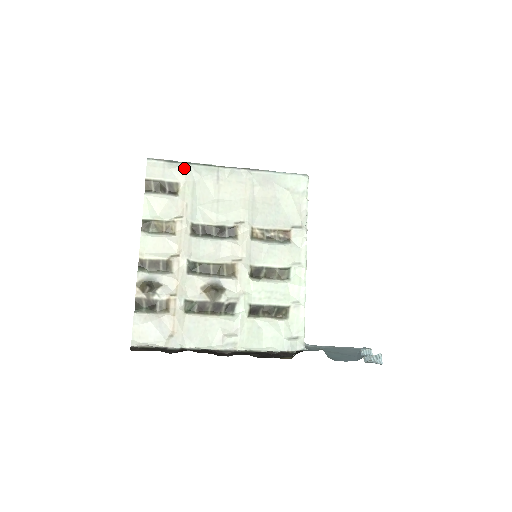
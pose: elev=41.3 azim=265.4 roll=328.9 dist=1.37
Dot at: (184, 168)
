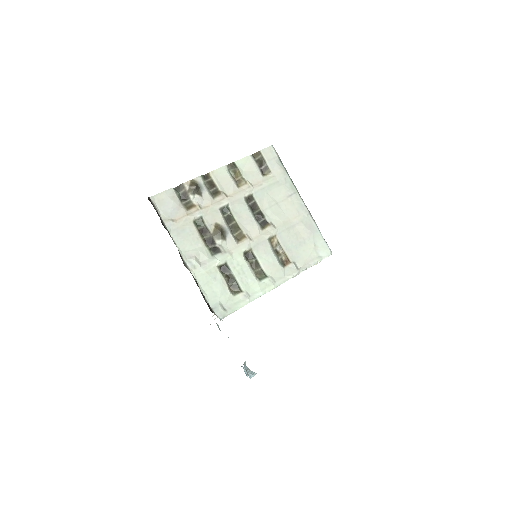
Dot at: (282, 170)
